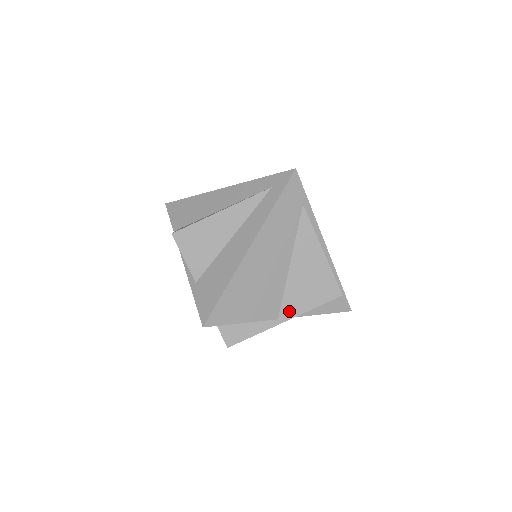
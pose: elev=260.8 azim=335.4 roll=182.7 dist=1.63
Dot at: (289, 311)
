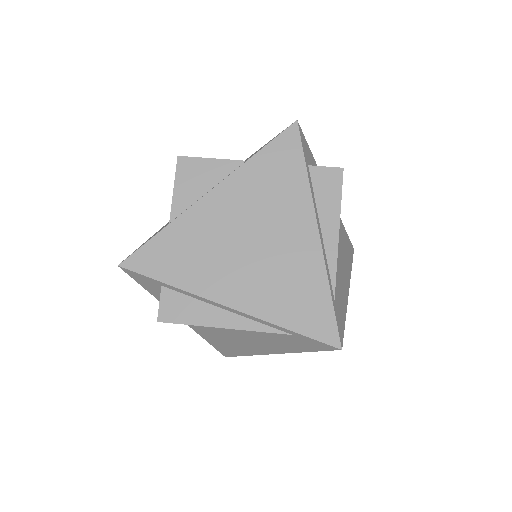
Dot at: occluded
